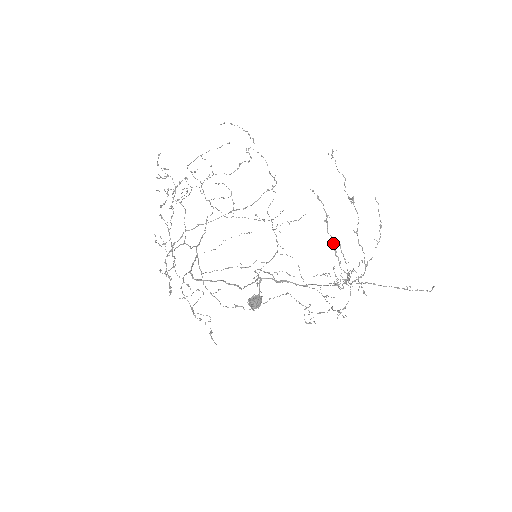
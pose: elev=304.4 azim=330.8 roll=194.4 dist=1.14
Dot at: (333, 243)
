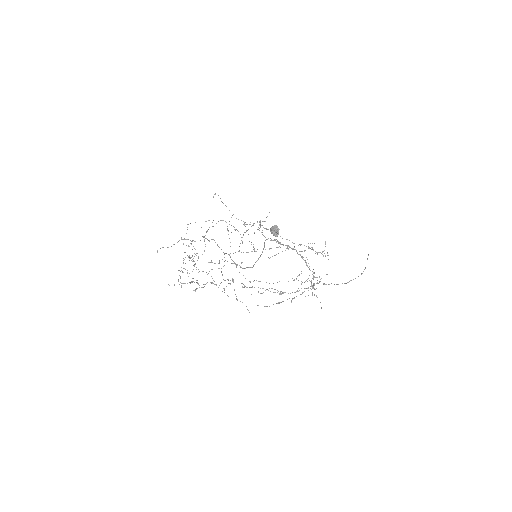
Dot at: occluded
